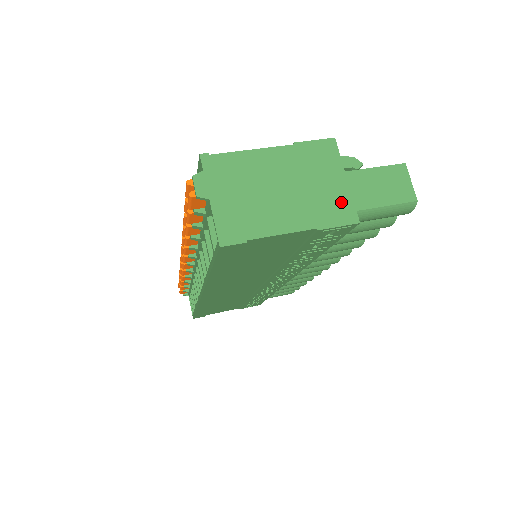
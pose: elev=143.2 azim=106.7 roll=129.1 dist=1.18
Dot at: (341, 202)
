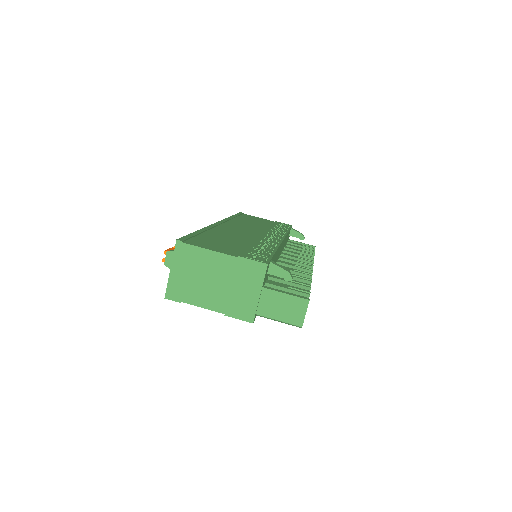
Dot at: (248, 306)
